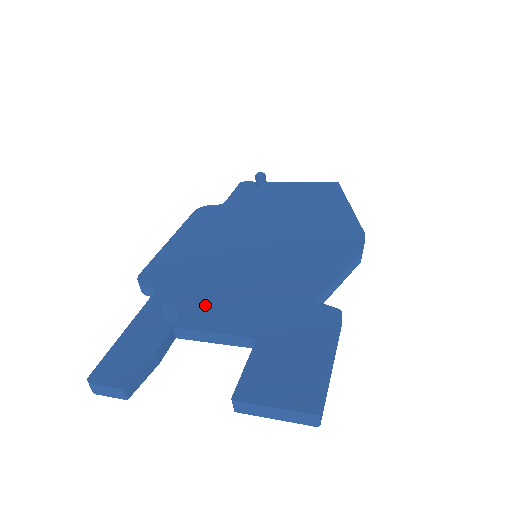
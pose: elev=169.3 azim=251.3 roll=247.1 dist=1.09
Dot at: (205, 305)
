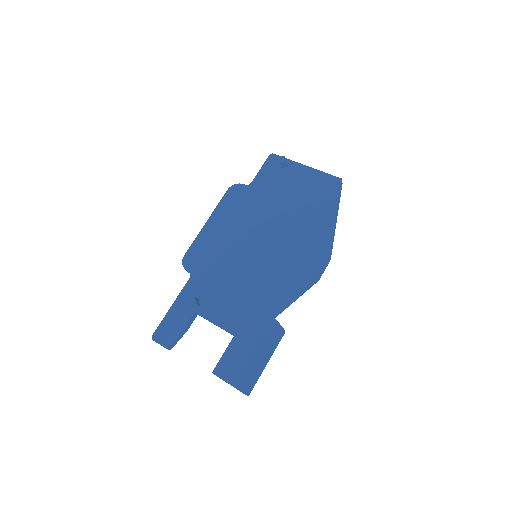
Dot at: (214, 299)
